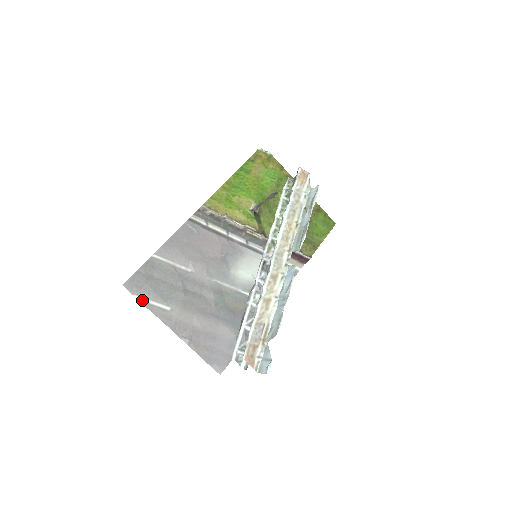
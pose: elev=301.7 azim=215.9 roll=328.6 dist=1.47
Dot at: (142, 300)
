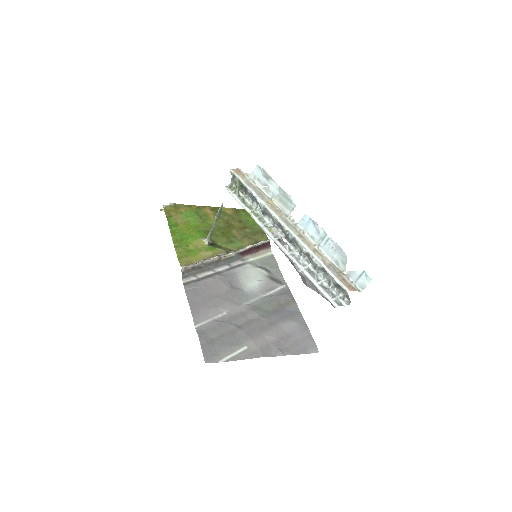
Dot at: (226, 360)
